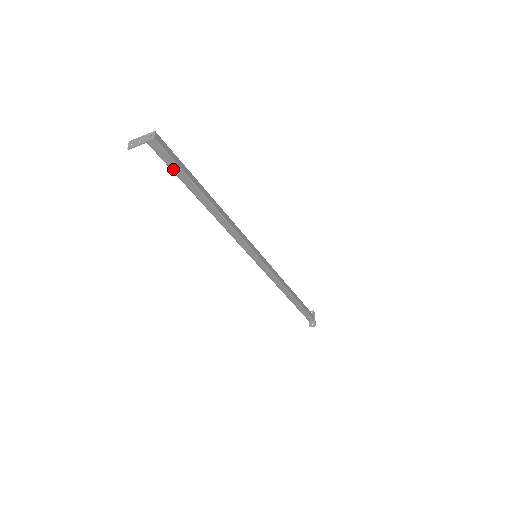
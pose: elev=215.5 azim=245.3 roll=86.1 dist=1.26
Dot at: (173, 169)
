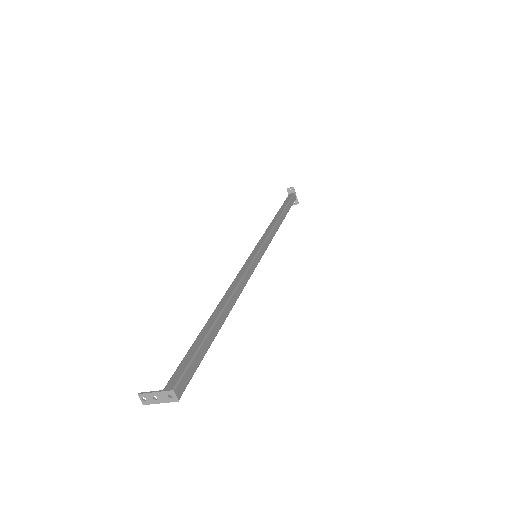
Dot at: occluded
